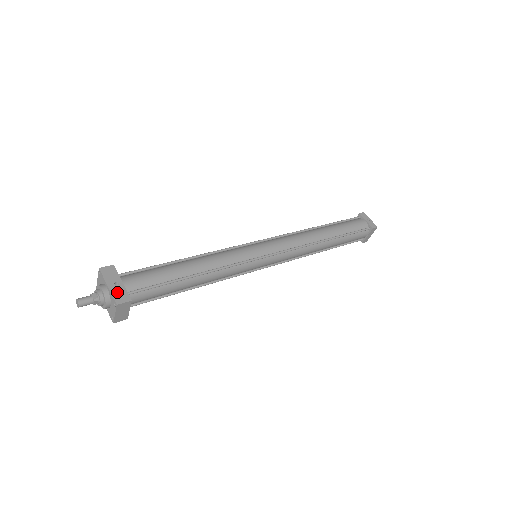
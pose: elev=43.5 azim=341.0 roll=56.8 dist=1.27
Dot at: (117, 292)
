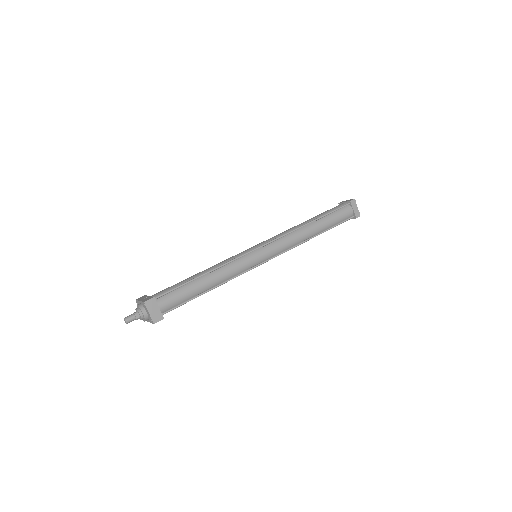
Dot at: (145, 299)
